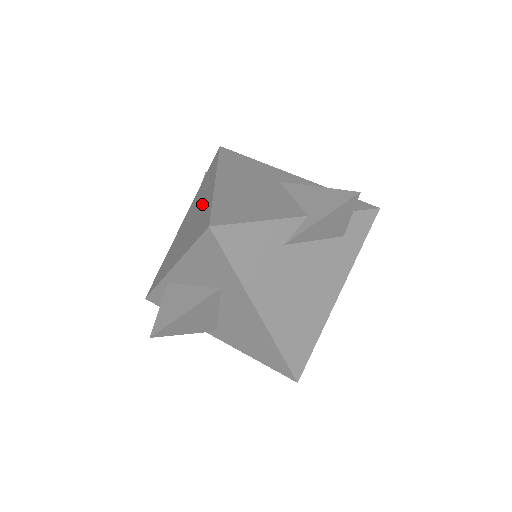
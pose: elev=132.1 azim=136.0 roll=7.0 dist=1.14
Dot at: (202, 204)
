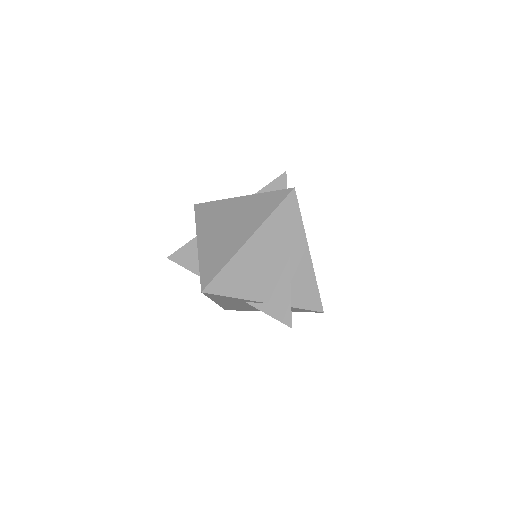
Dot at: (233, 239)
